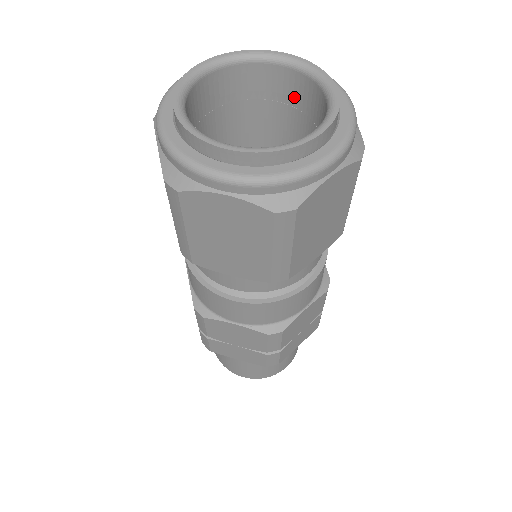
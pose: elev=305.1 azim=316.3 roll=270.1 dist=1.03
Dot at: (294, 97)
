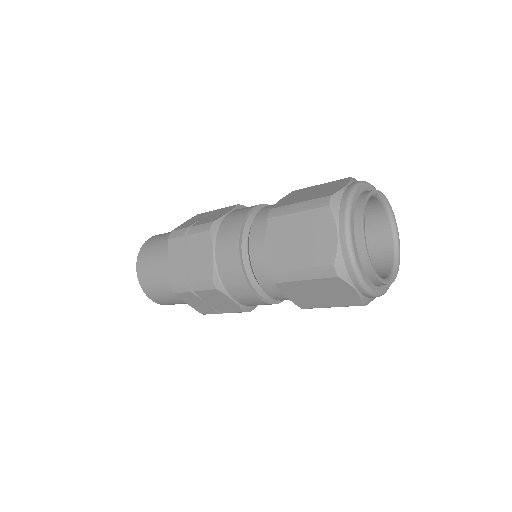
Dot at: (377, 257)
